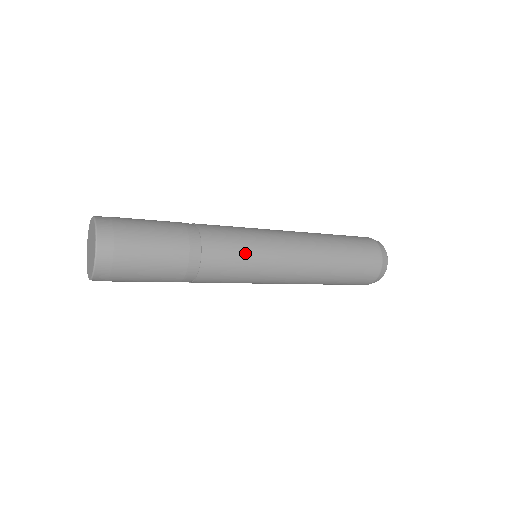
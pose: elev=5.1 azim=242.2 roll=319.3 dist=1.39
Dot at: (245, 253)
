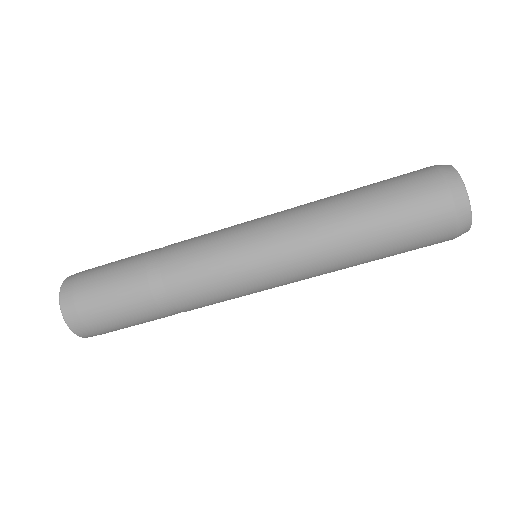
Dot at: (212, 240)
